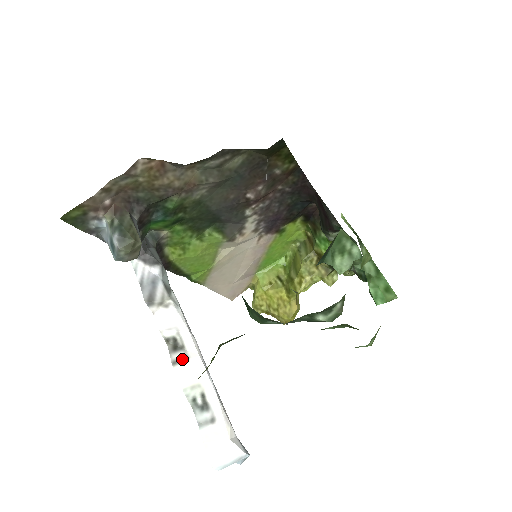
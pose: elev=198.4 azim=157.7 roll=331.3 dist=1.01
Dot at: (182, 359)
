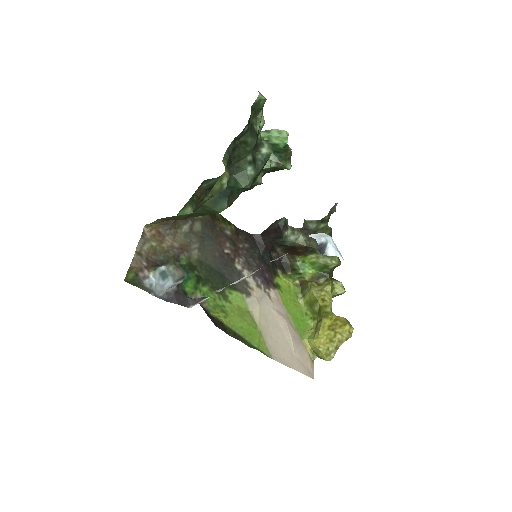
Dot at: occluded
